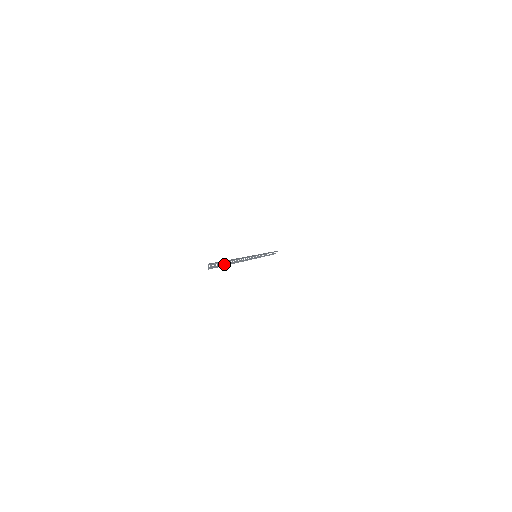
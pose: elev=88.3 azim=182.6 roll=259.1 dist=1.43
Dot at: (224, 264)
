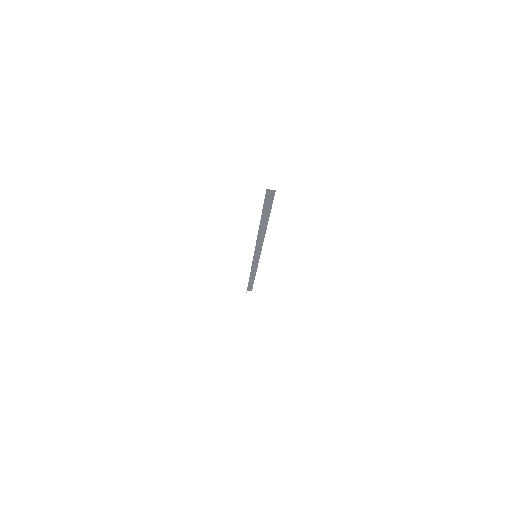
Dot at: occluded
